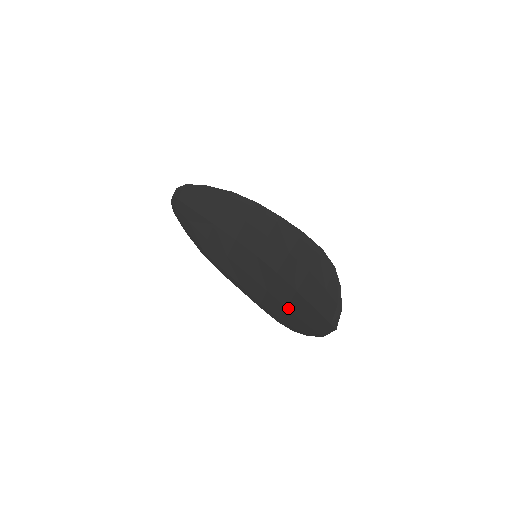
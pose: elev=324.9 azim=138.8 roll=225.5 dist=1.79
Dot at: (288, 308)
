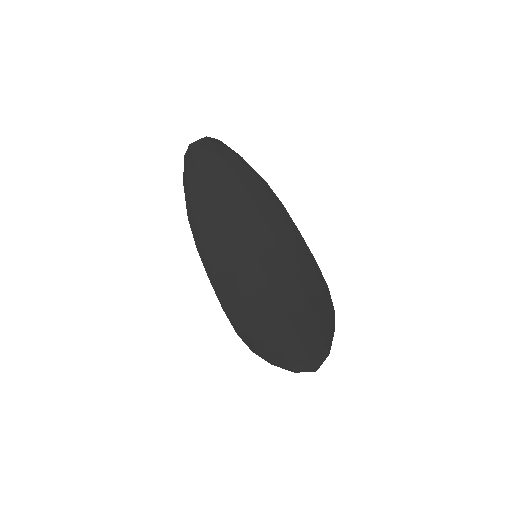
Dot at: (264, 326)
